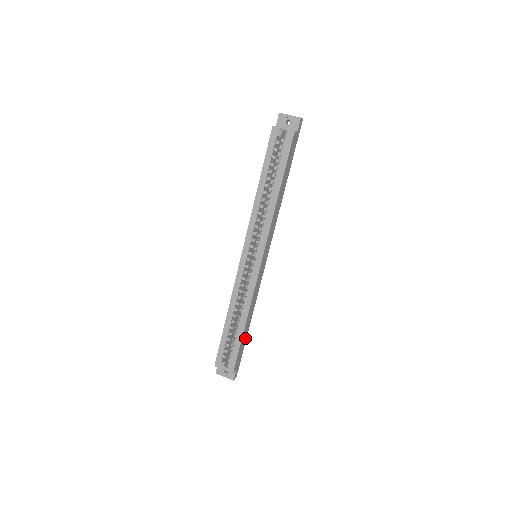
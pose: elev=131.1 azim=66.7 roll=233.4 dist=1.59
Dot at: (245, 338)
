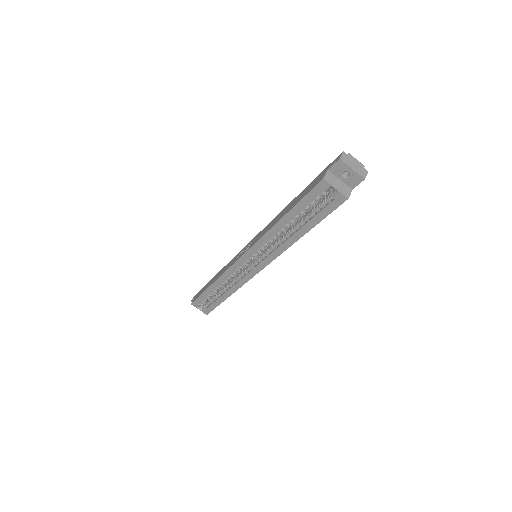
Dot at: occluded
